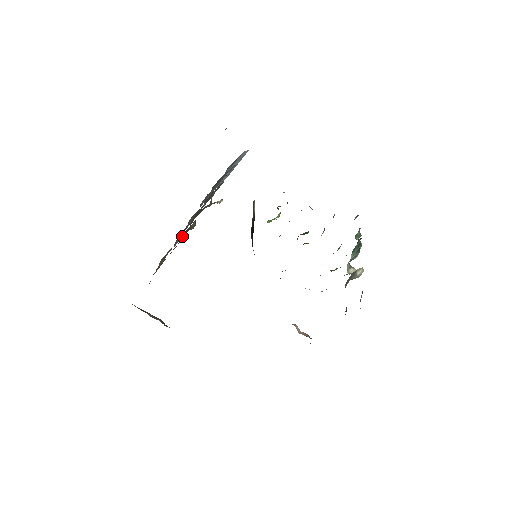
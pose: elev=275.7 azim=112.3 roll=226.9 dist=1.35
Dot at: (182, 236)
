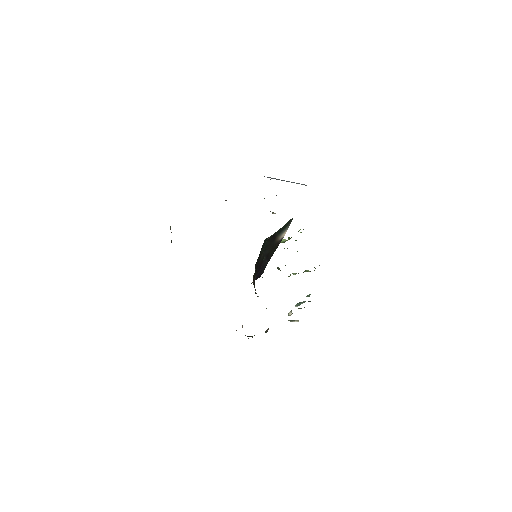
Dot at: occluded
